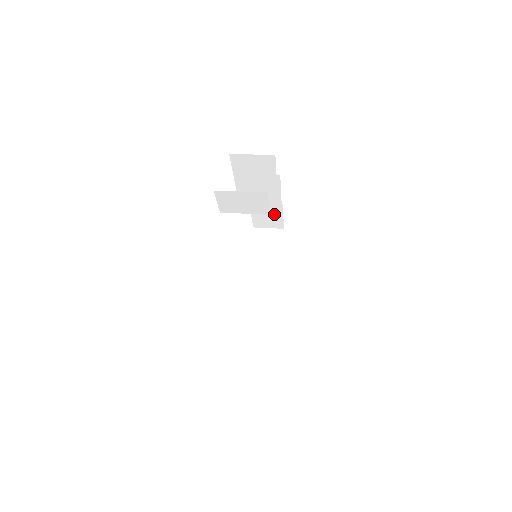
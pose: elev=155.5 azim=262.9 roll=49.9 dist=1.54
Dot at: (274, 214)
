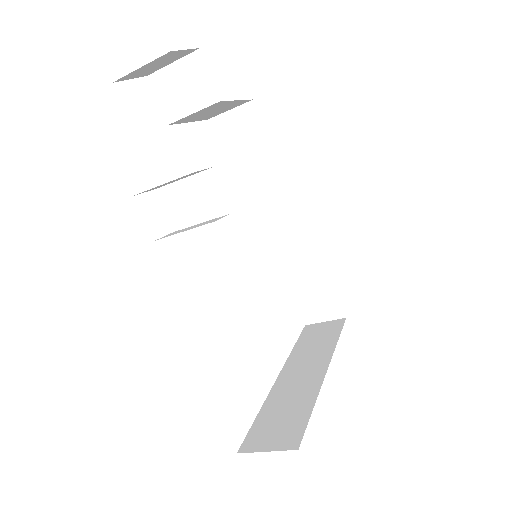
Dot at: (323, 287)
